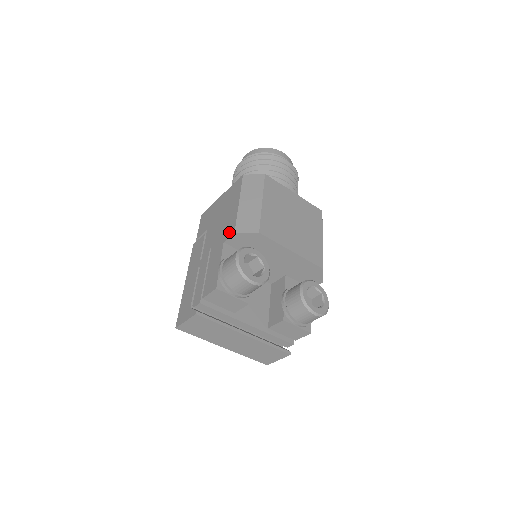
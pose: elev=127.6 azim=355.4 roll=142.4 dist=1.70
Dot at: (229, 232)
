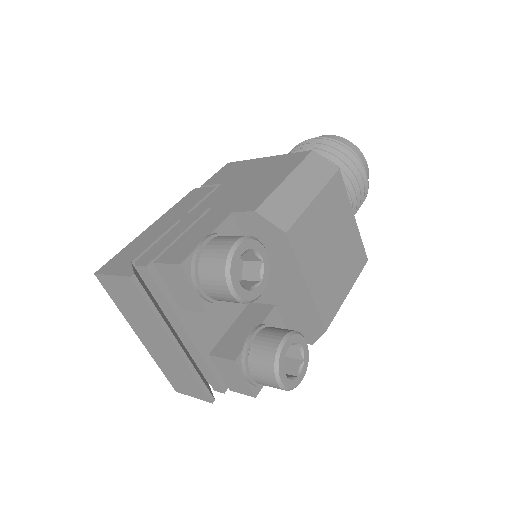
Dot at: (248, 204)
